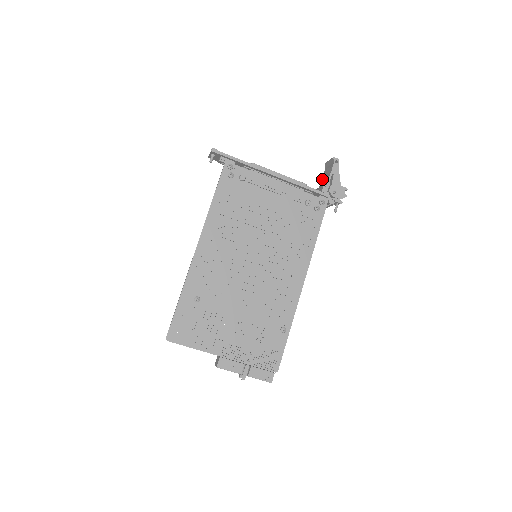
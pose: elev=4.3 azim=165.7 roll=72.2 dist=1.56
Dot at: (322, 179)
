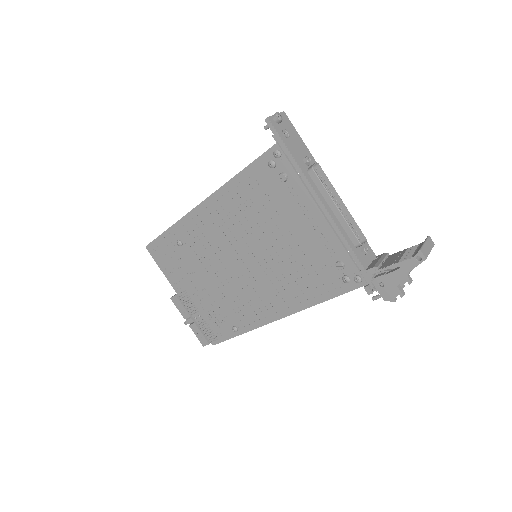
Dot at: (402, 251)
